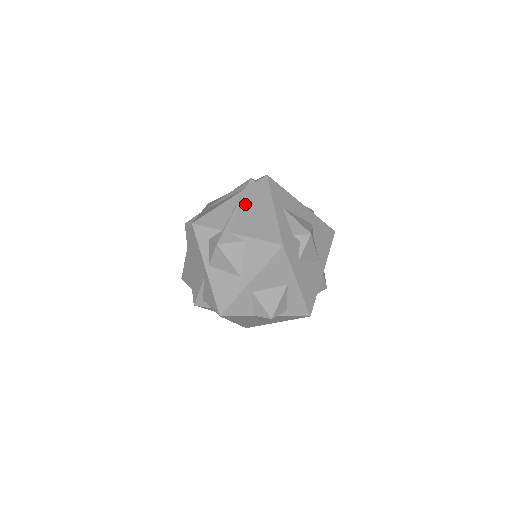
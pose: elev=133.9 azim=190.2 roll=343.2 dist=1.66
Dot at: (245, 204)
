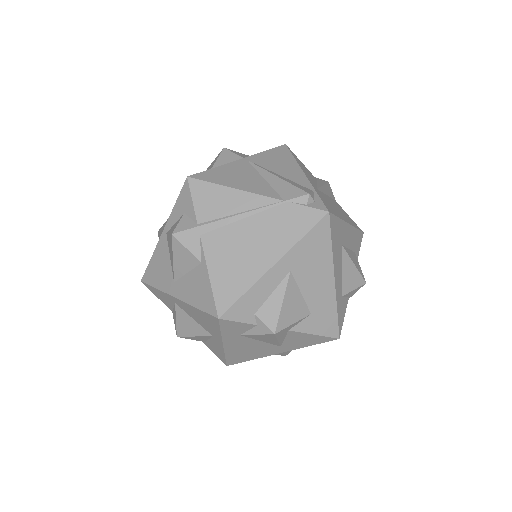
Dot at: (257, 221)
